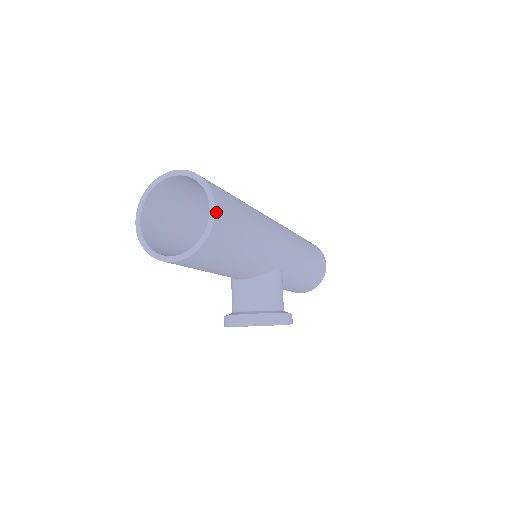
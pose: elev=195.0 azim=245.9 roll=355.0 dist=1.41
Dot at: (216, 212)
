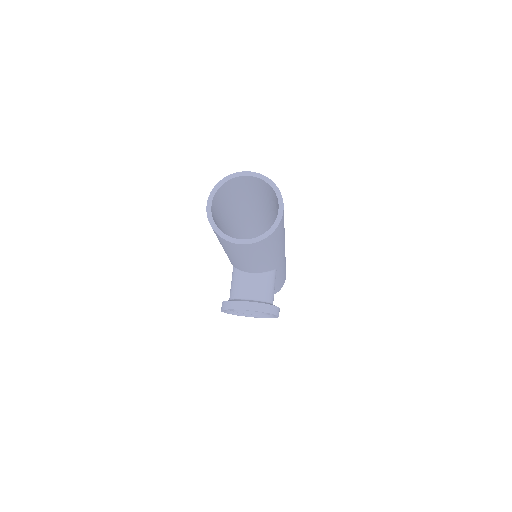
Dot at: (283, 213)
